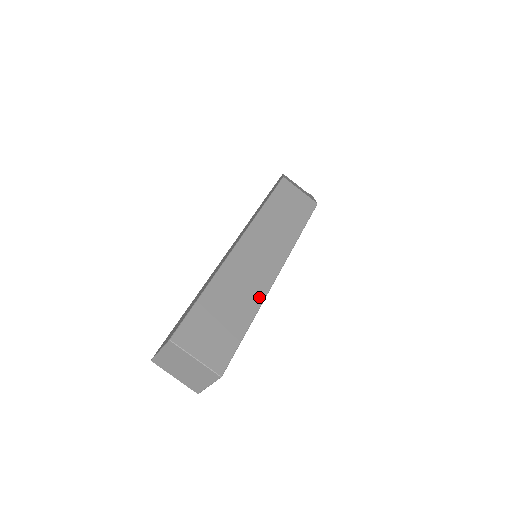
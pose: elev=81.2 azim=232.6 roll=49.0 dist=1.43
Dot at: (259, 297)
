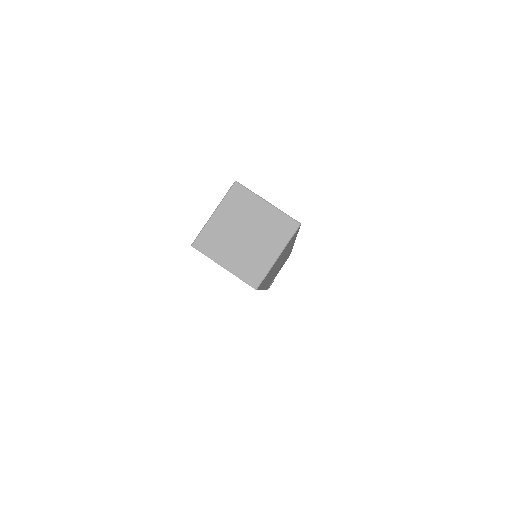
Dot at: occluded
